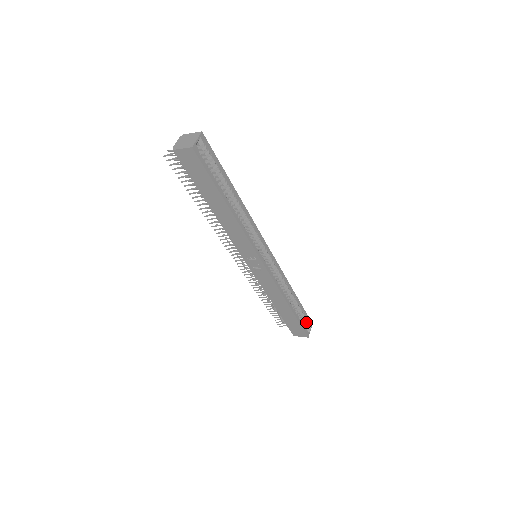
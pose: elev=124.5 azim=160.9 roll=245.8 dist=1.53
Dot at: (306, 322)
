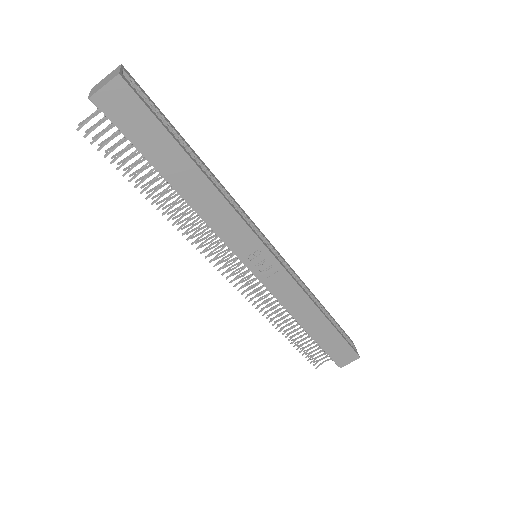
Dot at: occluded
